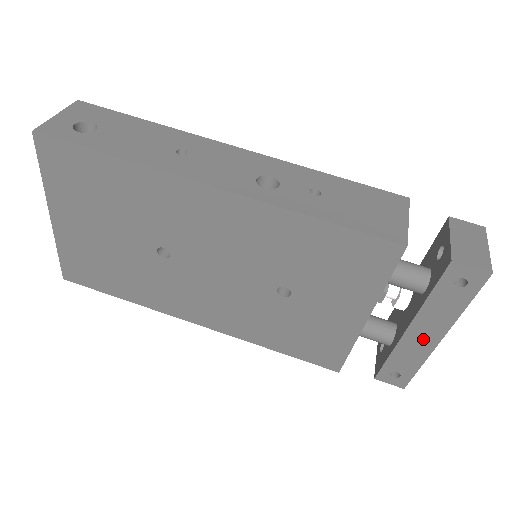
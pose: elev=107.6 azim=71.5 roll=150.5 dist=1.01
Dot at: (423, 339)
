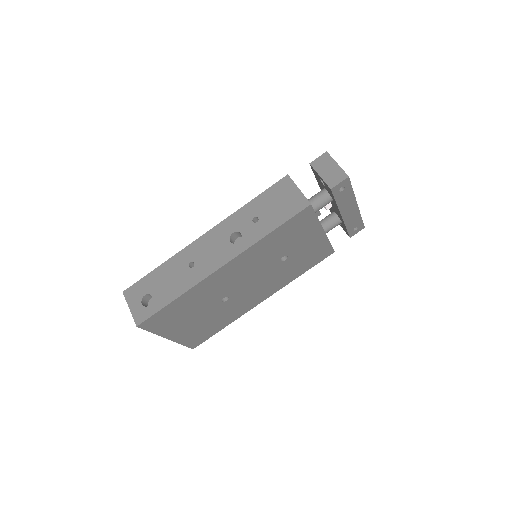
Dot at: (351, 212)
